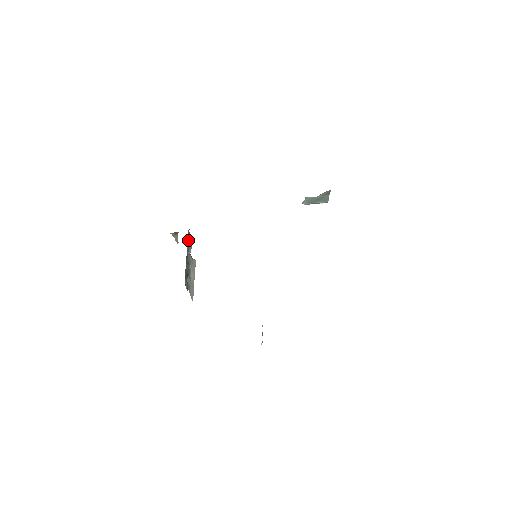
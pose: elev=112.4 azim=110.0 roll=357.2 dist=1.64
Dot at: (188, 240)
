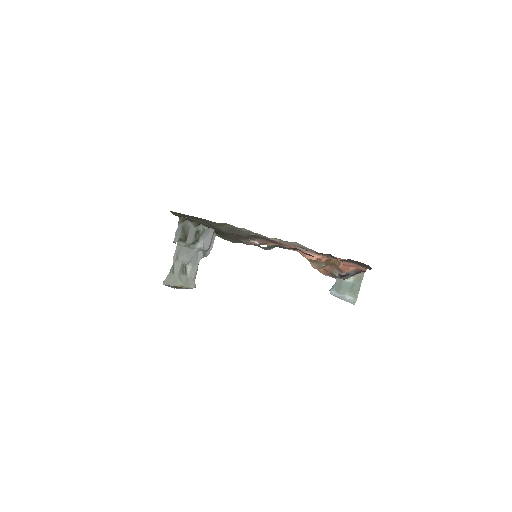
Dot at: (209, 234)
